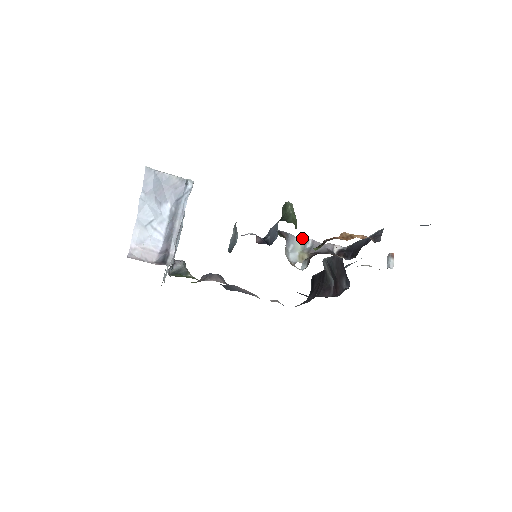
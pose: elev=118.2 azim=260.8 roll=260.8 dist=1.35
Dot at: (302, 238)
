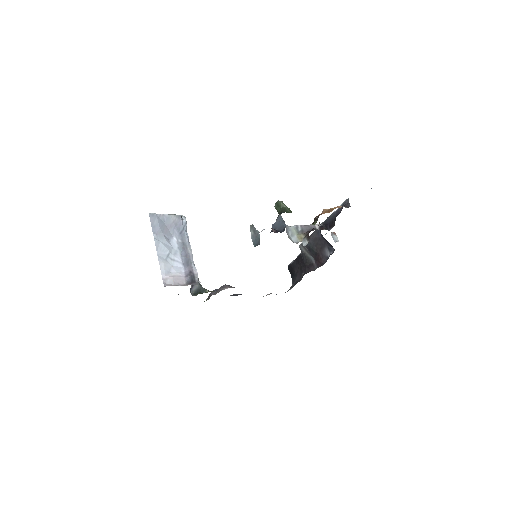
Dot at: occluded
